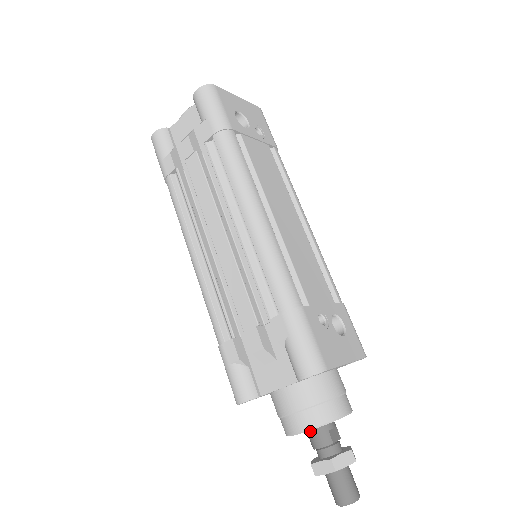
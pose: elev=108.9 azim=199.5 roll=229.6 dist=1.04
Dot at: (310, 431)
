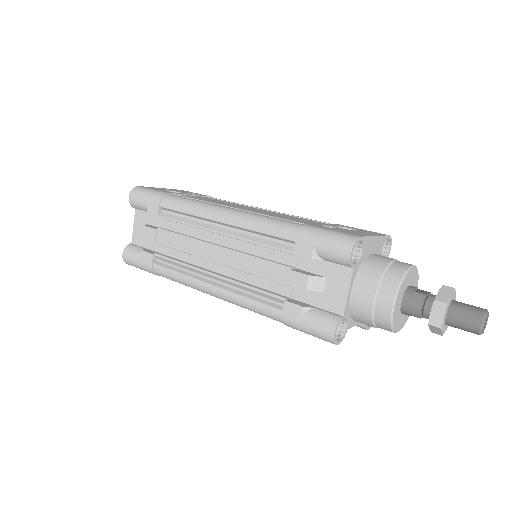
Dot at: (403, 306)
